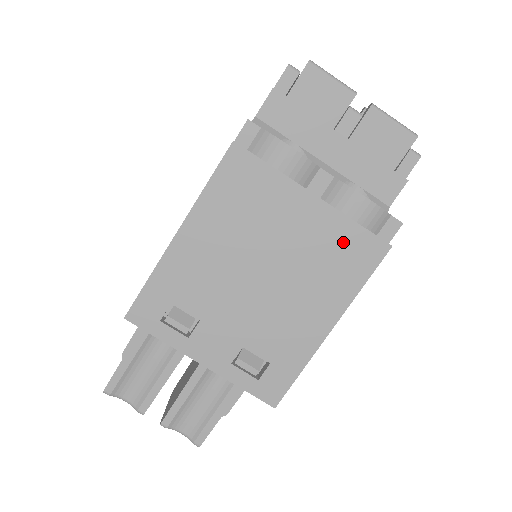
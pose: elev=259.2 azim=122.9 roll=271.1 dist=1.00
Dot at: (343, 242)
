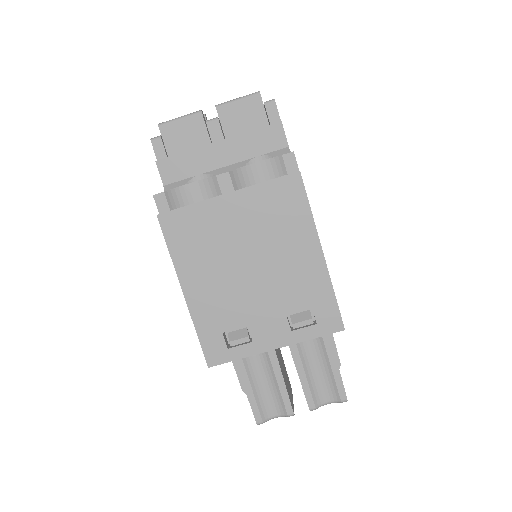
Dot at: (271, 199)
